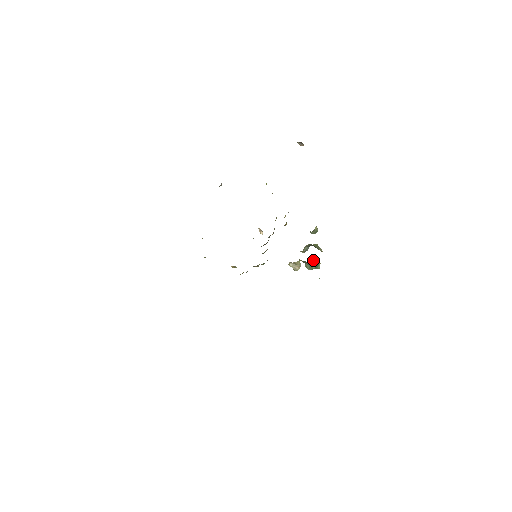
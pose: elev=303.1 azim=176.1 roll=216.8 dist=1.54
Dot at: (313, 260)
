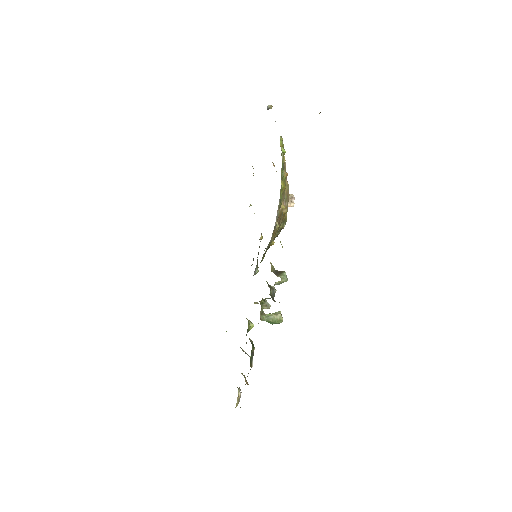
Dot at: occluded
